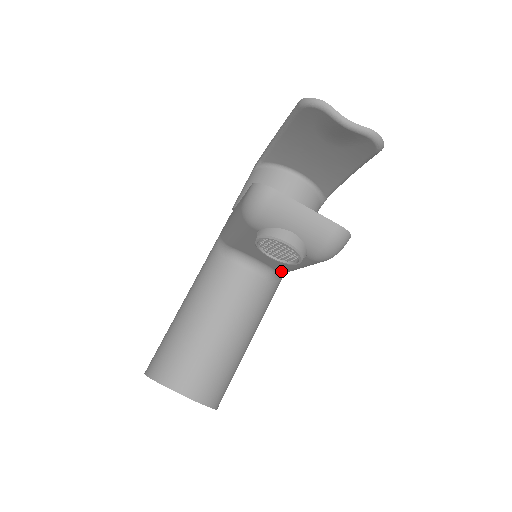
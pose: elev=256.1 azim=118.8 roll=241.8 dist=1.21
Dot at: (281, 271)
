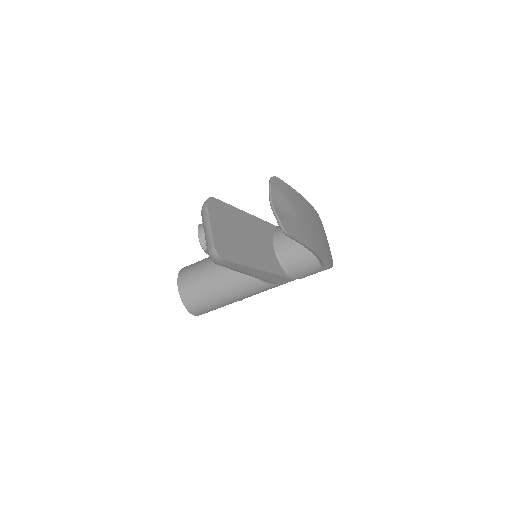
Dot at: occluded
